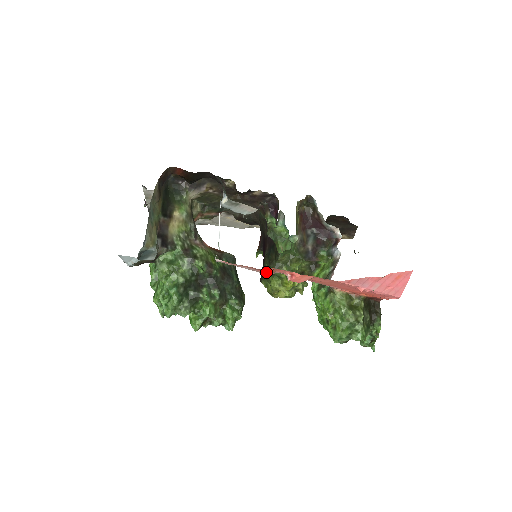
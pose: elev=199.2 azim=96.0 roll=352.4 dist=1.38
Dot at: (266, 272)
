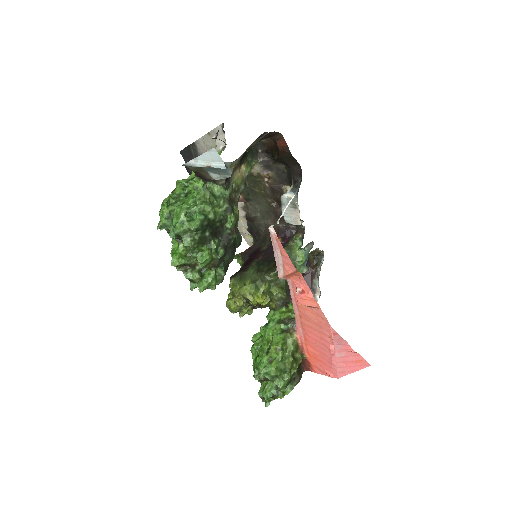
Dot at: (286, 272)
